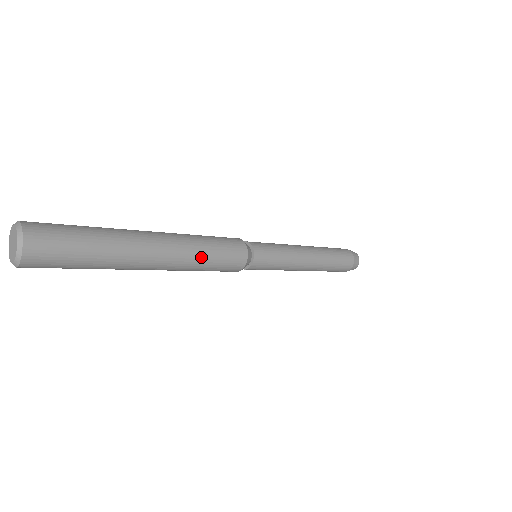
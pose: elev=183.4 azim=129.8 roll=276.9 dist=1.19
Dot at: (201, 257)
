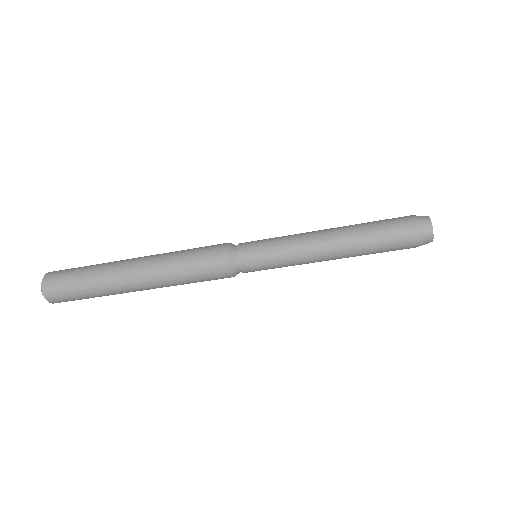
Dot at: (174, 270)
